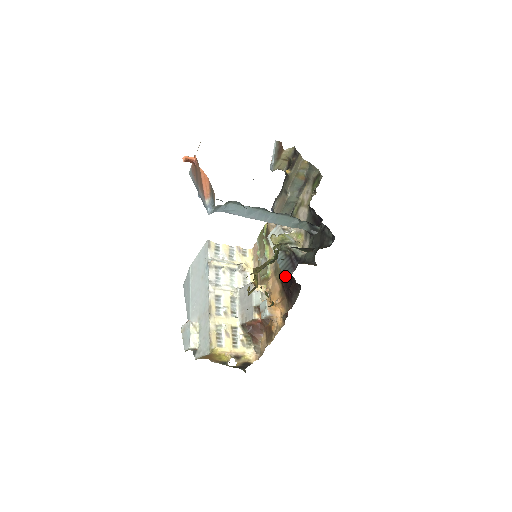
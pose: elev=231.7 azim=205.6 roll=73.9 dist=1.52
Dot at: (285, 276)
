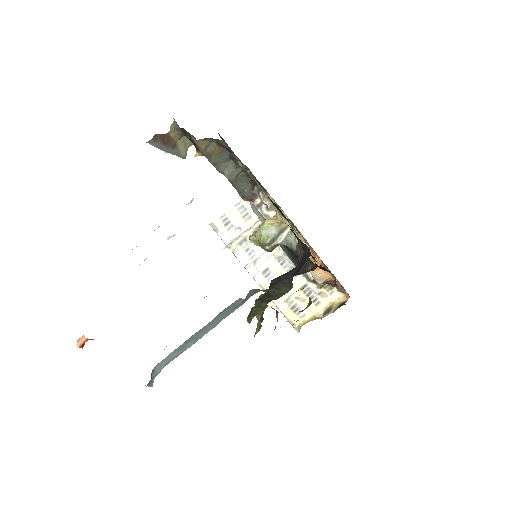
Dot at: occluded
